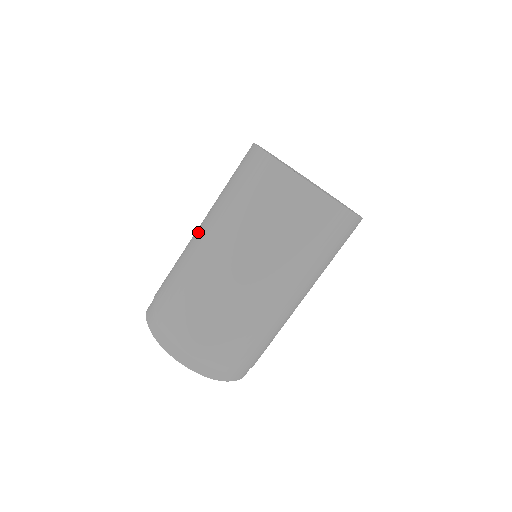
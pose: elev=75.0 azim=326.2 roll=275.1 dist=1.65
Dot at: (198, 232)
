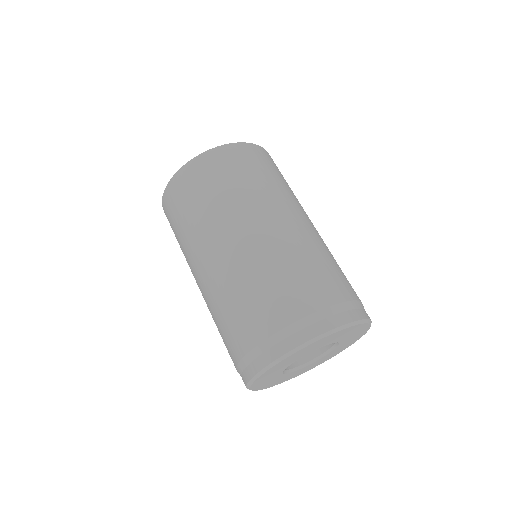
Dot at: (202, 273)
